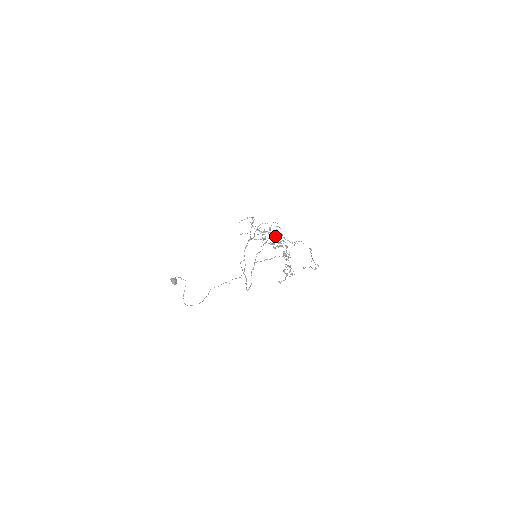
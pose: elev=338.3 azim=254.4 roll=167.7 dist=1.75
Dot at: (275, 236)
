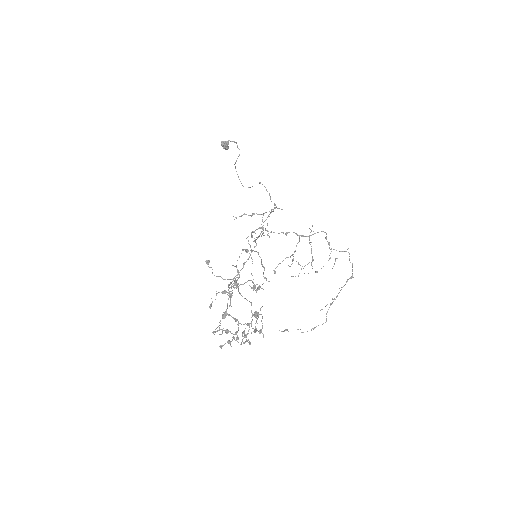
Dot at: (254, 288)
